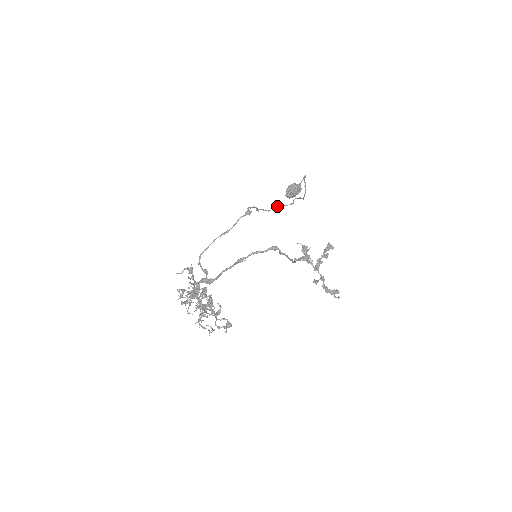
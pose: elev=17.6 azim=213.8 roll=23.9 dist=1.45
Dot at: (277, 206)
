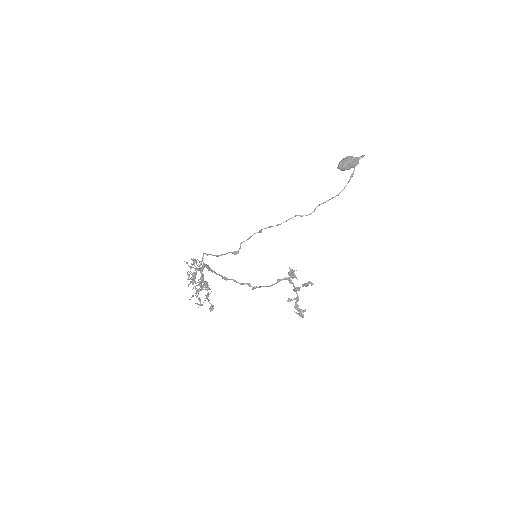
Dot at: occluded
